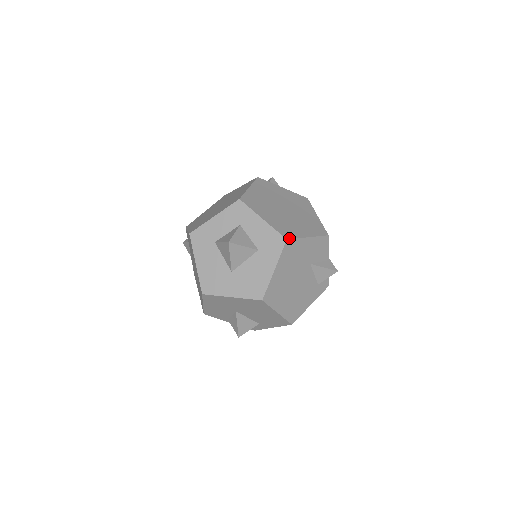
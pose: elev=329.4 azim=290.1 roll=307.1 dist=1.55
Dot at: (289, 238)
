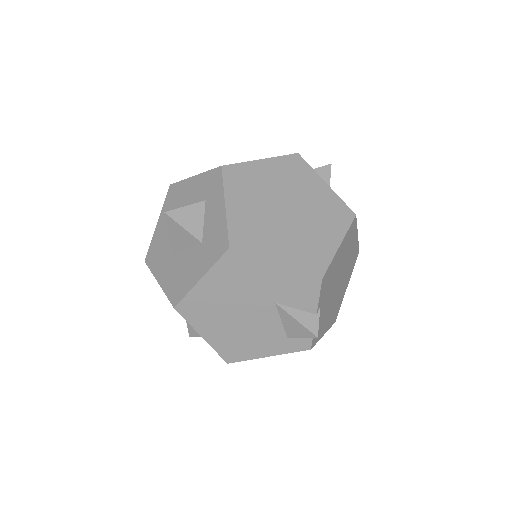
Dot at: (236, 248)
